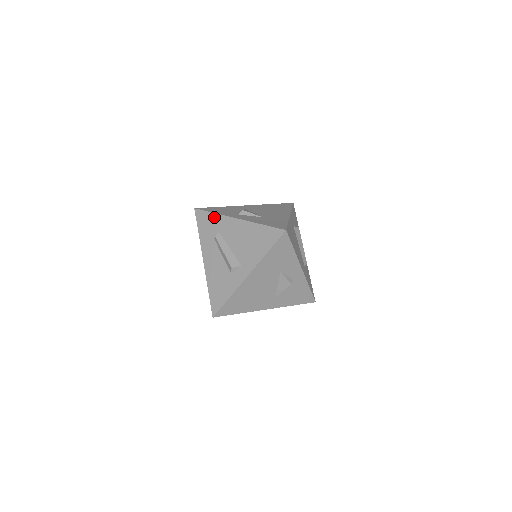
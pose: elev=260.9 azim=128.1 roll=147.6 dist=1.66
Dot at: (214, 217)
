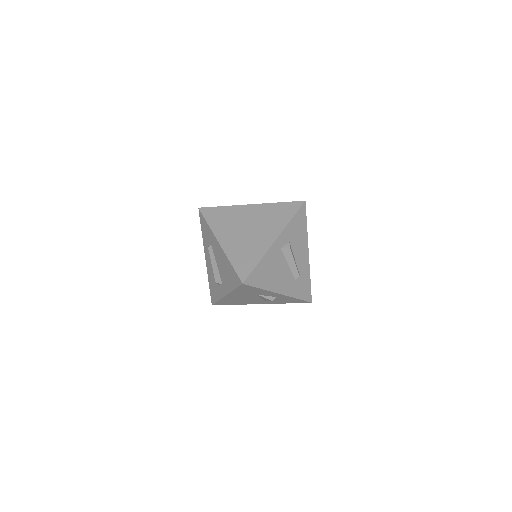
Dot at: (208, 228)
